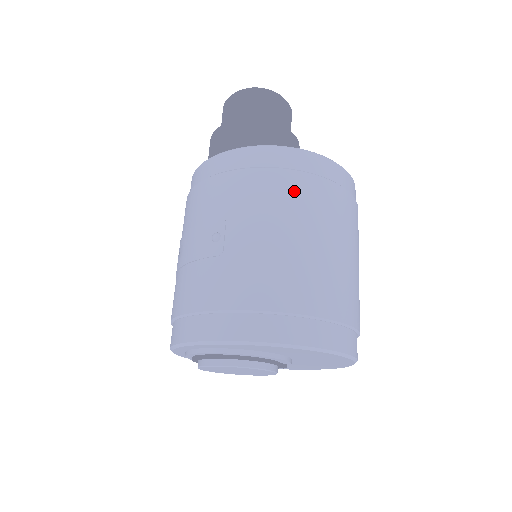
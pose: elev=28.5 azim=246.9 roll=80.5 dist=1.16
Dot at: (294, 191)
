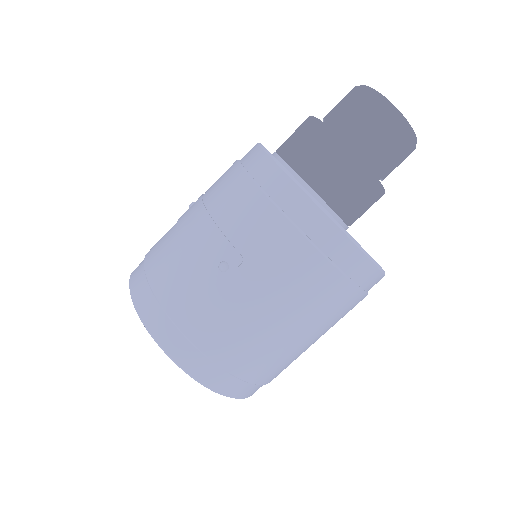
Dot at: (318, 286)
